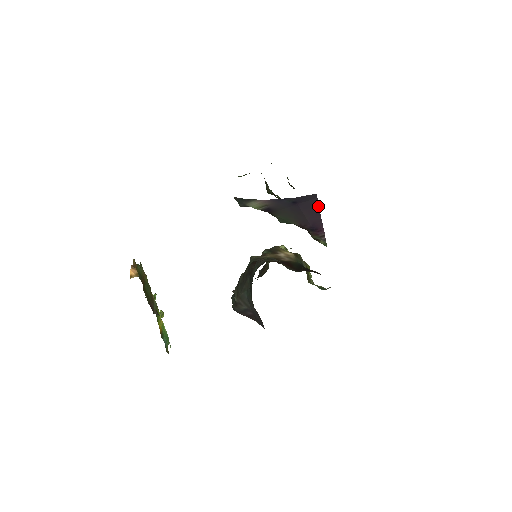
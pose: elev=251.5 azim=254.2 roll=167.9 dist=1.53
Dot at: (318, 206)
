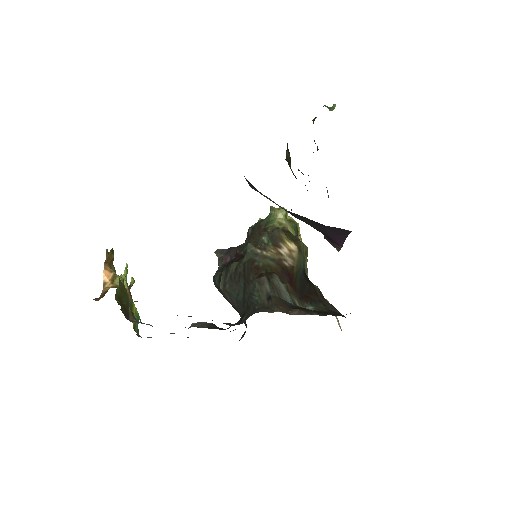
Dot at: (348, 234)
